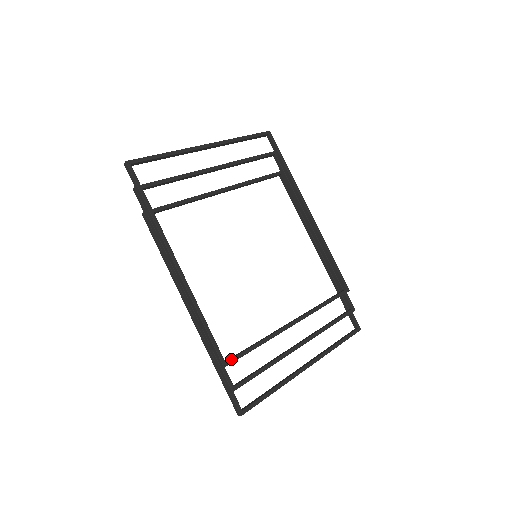
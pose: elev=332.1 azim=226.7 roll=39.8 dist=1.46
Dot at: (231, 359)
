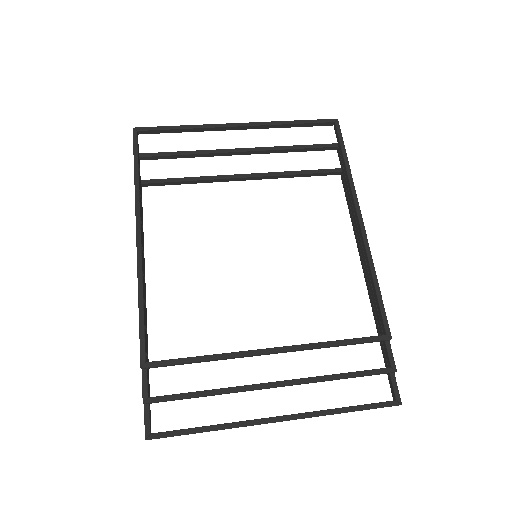
Dot at: (155, 361)
